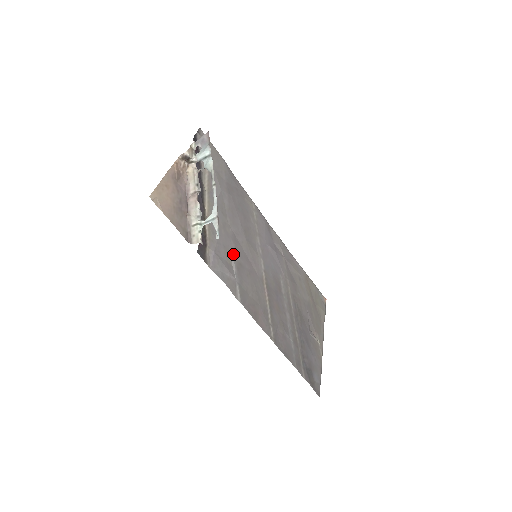
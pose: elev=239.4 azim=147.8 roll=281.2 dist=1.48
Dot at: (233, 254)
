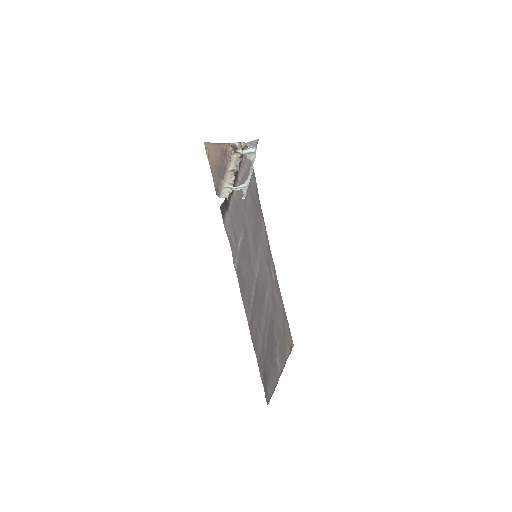
Dot at: (241, 237)
